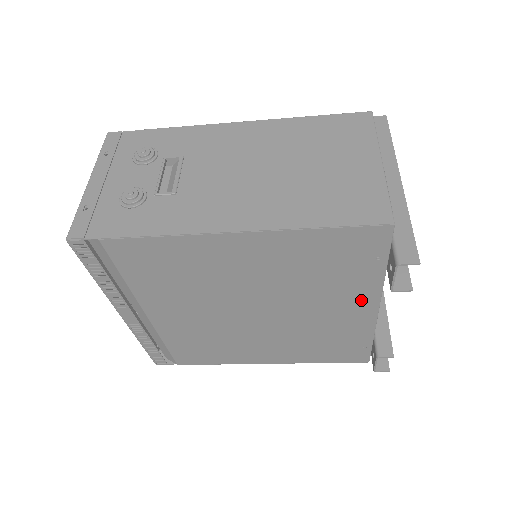
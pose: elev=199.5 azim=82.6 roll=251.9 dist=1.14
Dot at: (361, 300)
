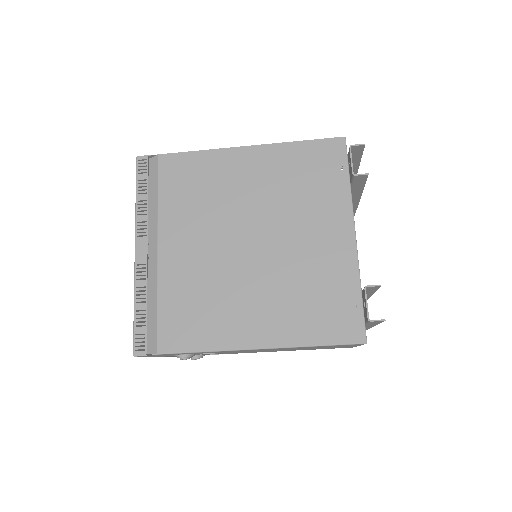
Dot at: (338, 221)
